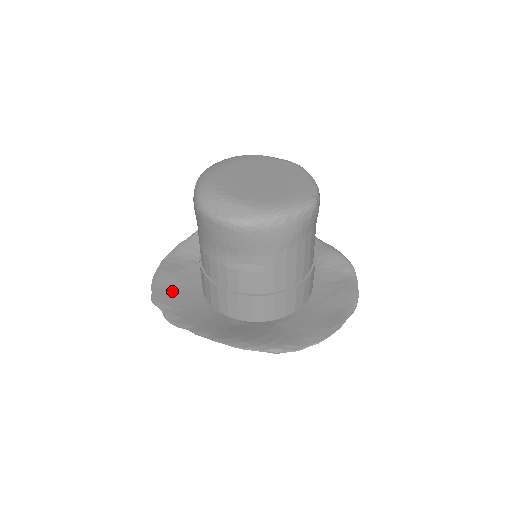
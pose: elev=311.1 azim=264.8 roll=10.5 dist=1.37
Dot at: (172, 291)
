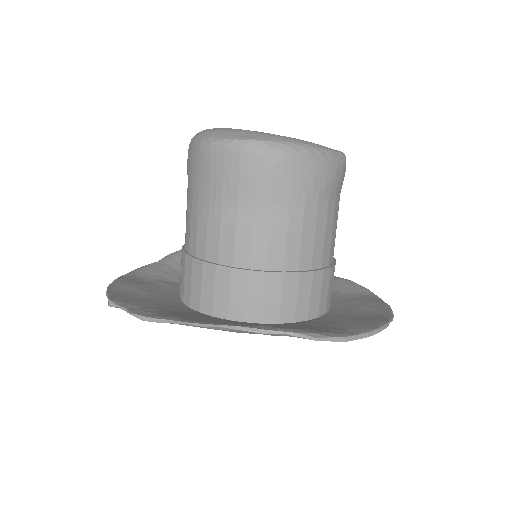
Dot at: (138, 297)
